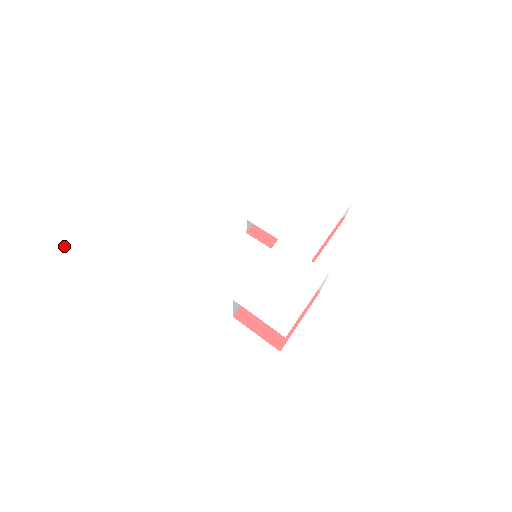
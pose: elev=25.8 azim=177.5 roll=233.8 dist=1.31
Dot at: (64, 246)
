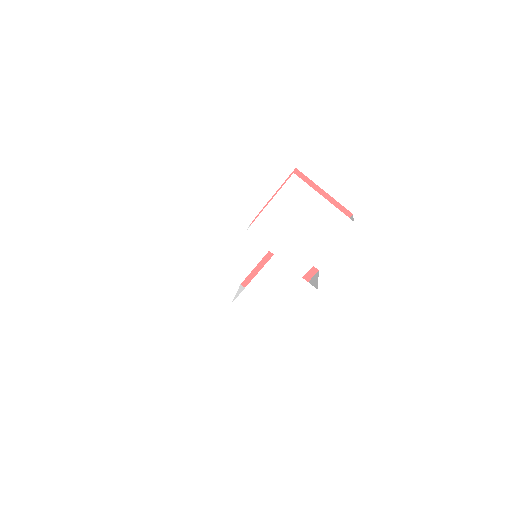
Dot at: (90, 246)
